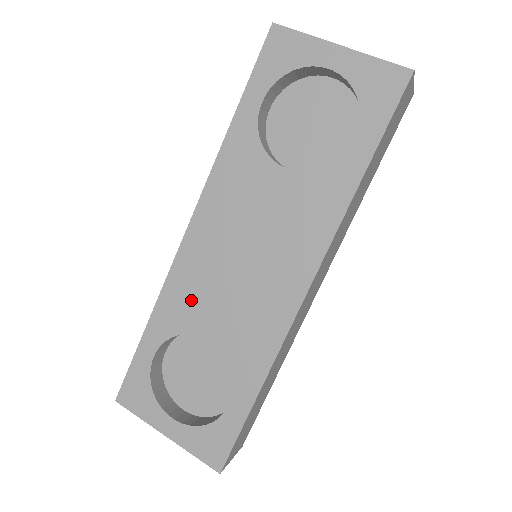
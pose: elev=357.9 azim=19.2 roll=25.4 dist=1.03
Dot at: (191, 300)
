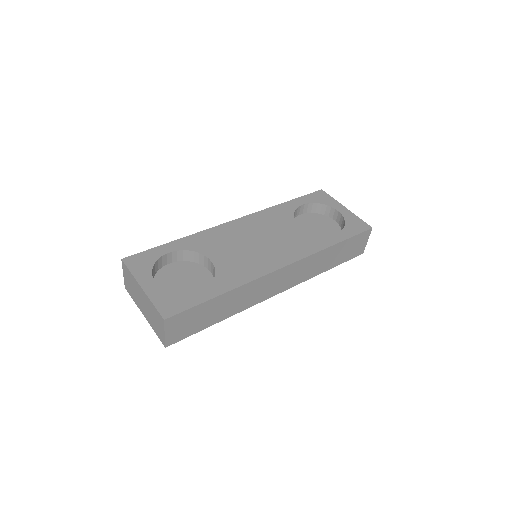
Dot at: (214, 242)
